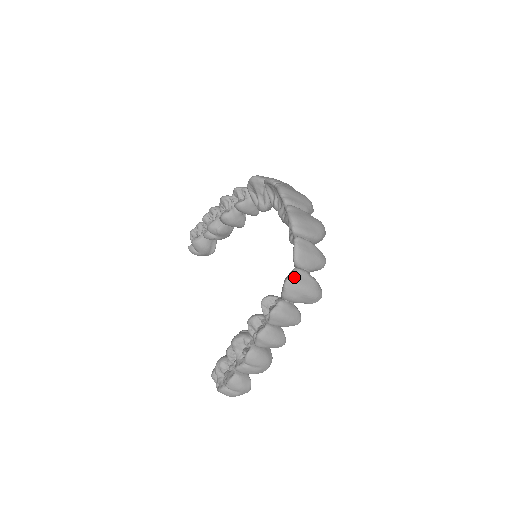
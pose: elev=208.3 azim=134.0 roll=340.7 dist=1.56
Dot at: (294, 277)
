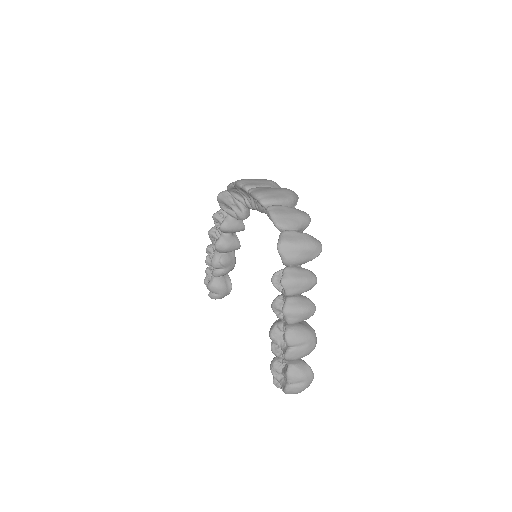
Dot at: (283, 239)
